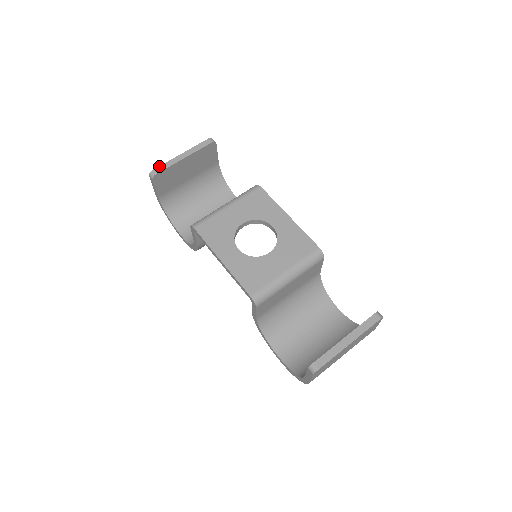
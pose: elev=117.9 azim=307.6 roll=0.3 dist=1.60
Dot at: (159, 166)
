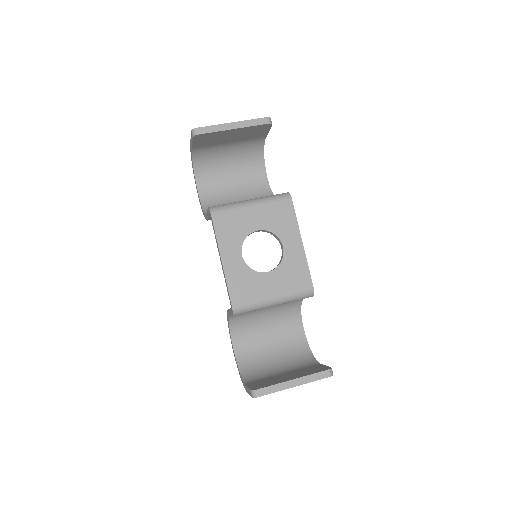
Dot at: (205, 126)
